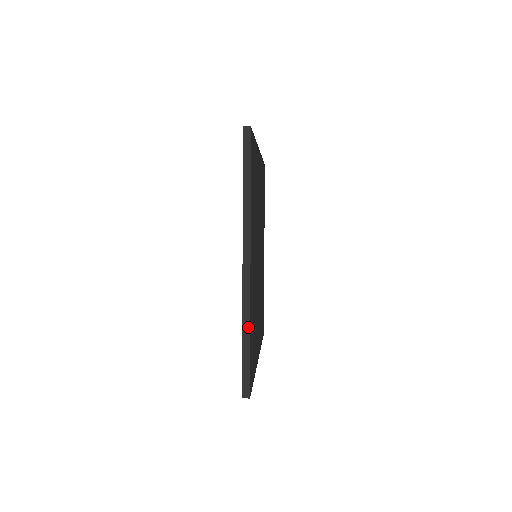
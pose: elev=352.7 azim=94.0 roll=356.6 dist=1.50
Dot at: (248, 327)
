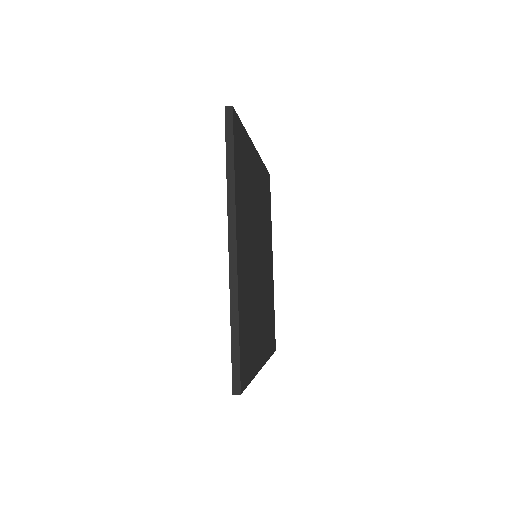
Dot at: (236, 314)
